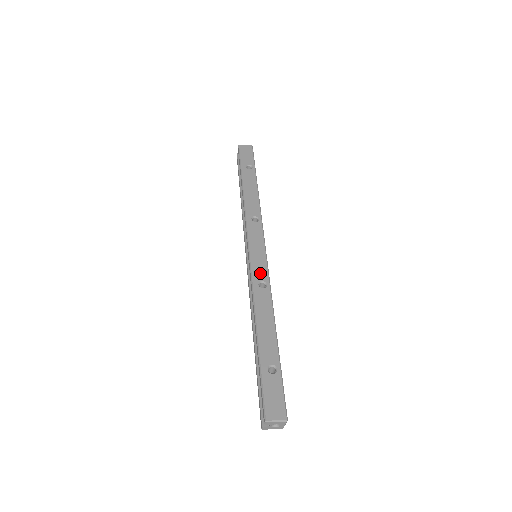
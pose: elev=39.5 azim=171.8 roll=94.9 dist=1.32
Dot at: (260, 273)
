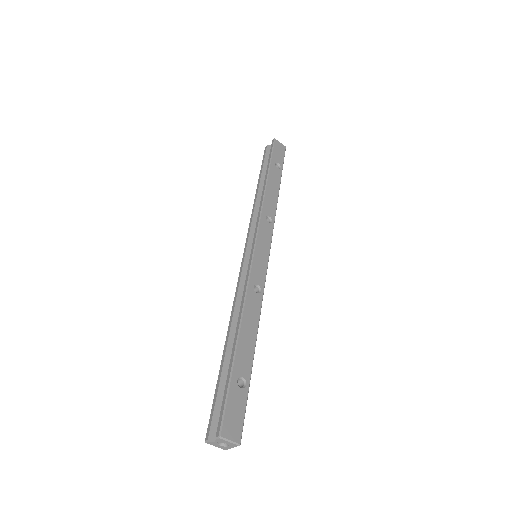
Dot at: (258, 276)
